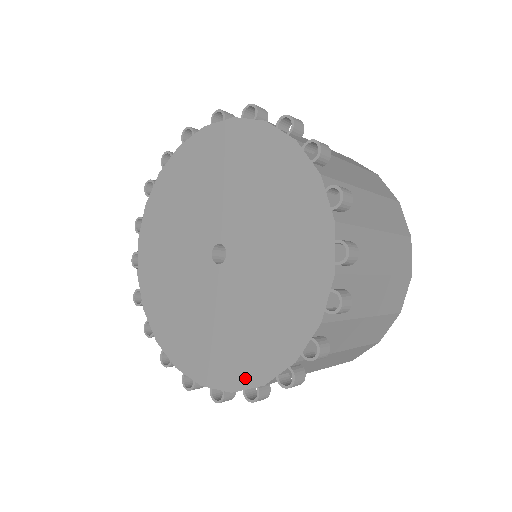
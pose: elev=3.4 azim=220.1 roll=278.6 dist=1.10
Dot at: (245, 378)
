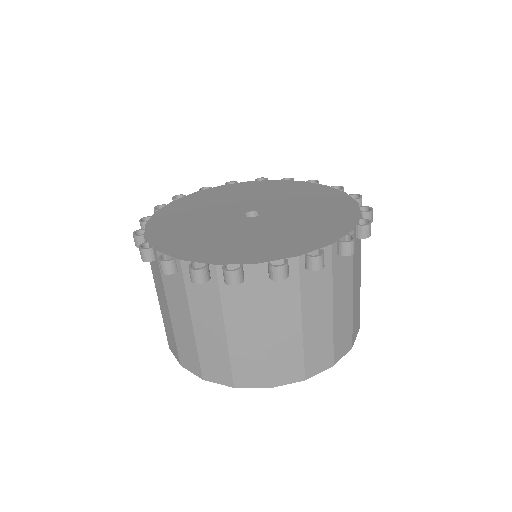
Dot at: (175, 251)
